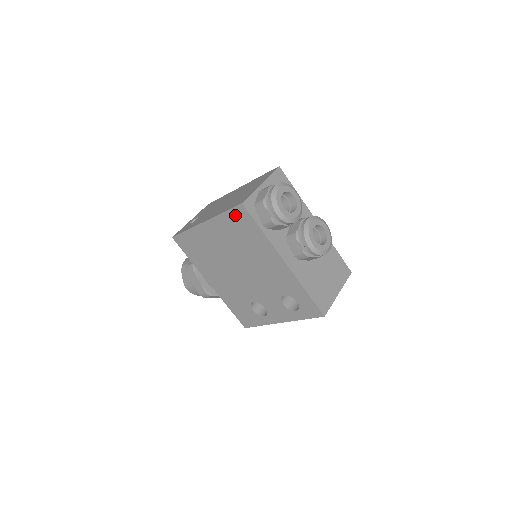
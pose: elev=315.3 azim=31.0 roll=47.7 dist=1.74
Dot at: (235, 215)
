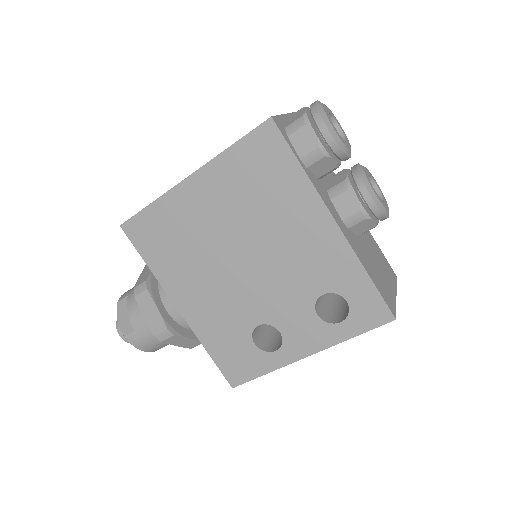
Dot at: (254, 145)
